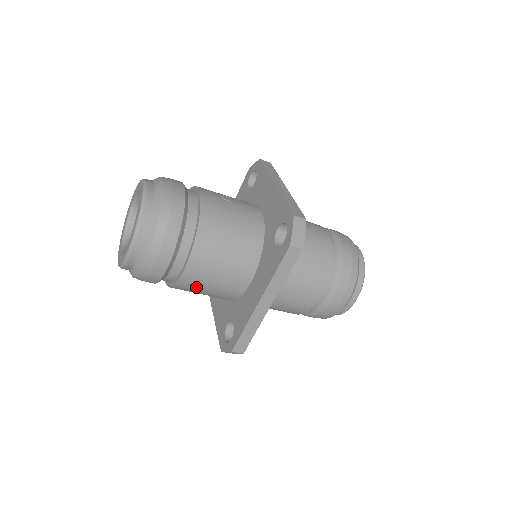
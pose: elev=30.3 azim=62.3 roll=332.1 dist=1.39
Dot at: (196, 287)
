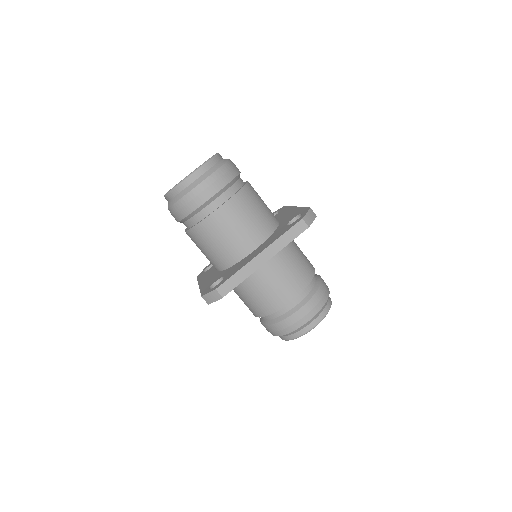
Dot at: (214, 233)
